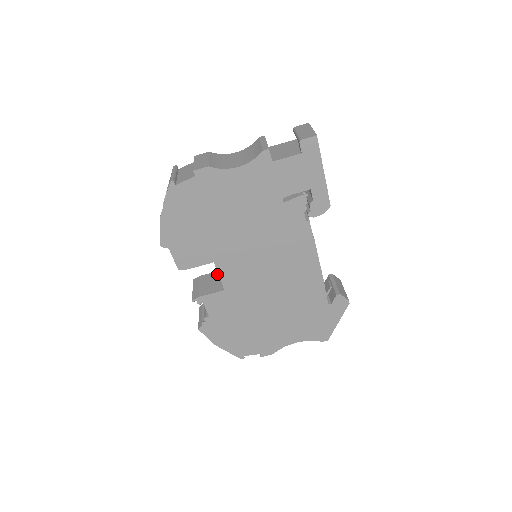
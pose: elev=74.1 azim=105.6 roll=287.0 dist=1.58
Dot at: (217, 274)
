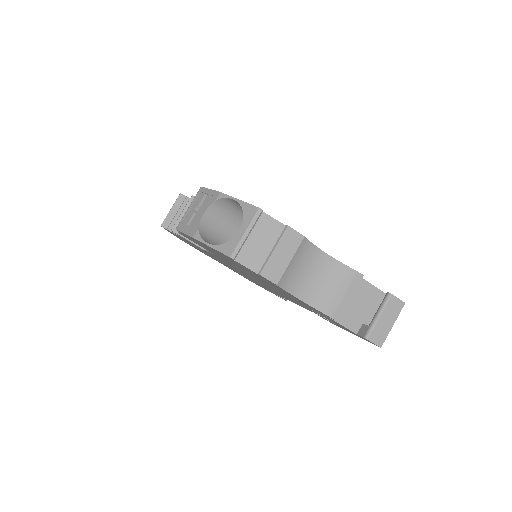
Dot at: occluded
